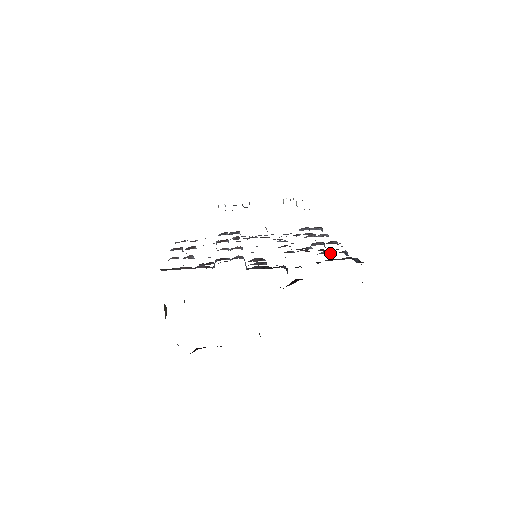
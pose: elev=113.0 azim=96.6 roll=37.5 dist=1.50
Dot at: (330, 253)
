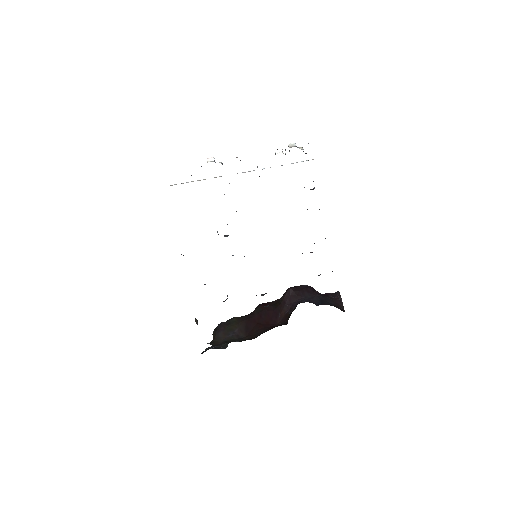
Dot at: occluded
